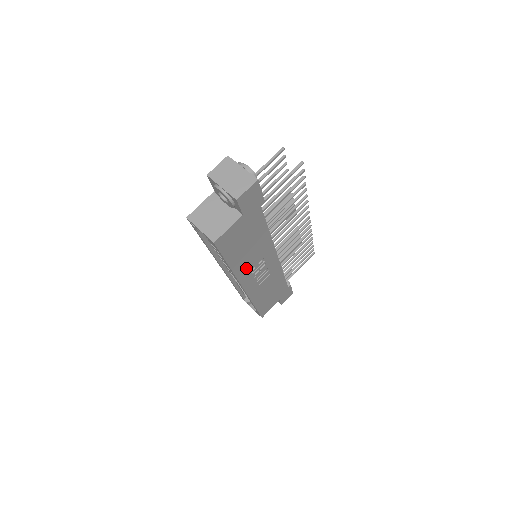
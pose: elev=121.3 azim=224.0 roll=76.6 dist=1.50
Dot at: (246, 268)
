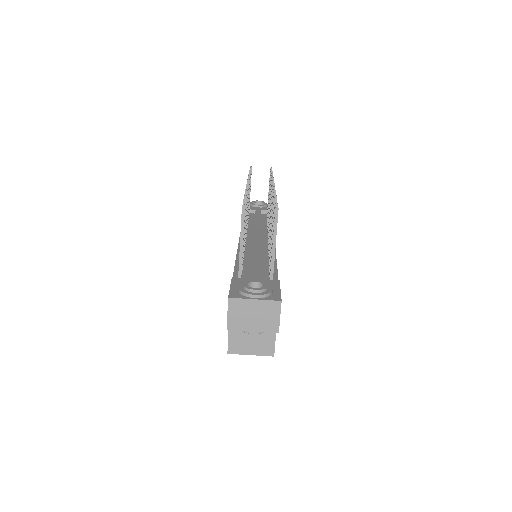
Dot at: occluded
